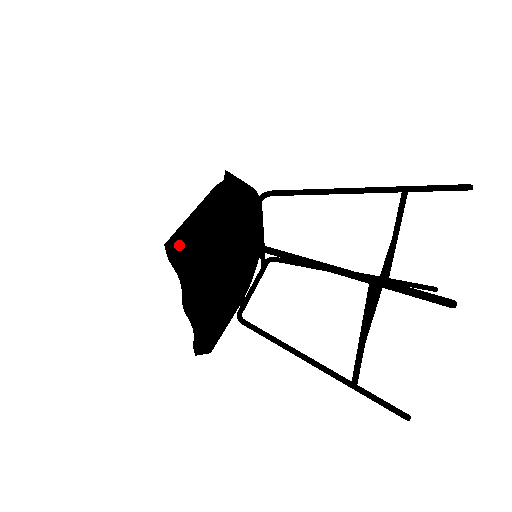
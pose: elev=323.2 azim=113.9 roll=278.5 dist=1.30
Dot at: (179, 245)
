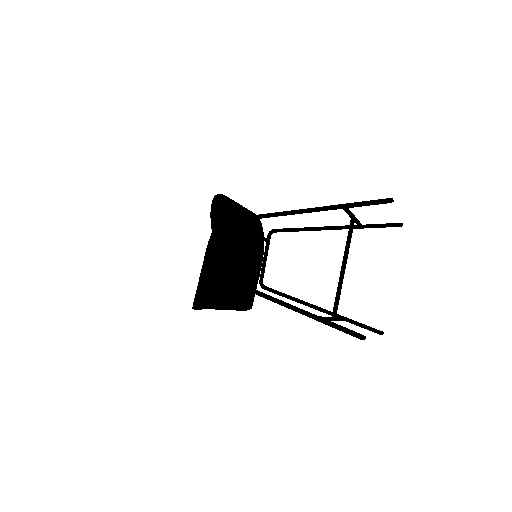
Dot at: (200, 307)
